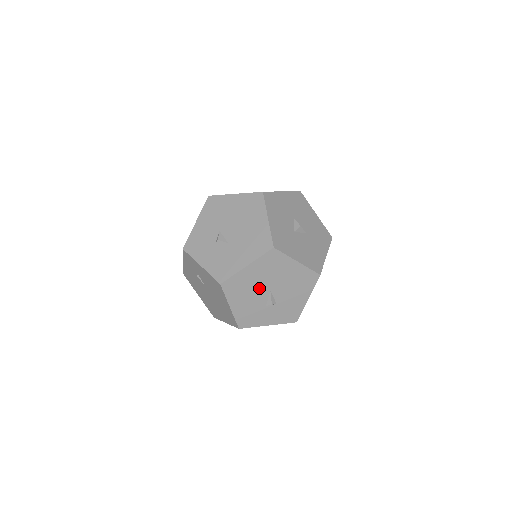
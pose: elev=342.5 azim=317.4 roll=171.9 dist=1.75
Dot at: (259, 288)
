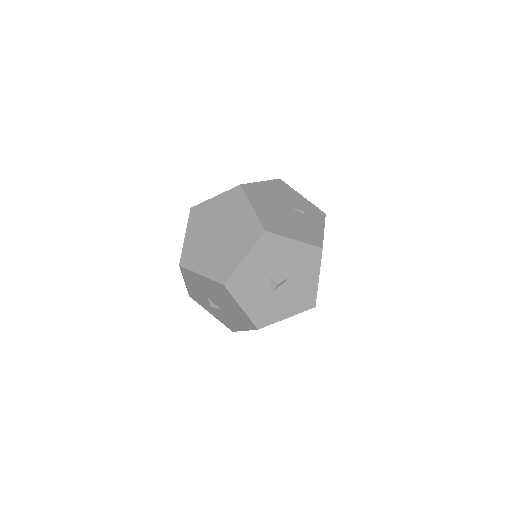
Dot at: occluded
